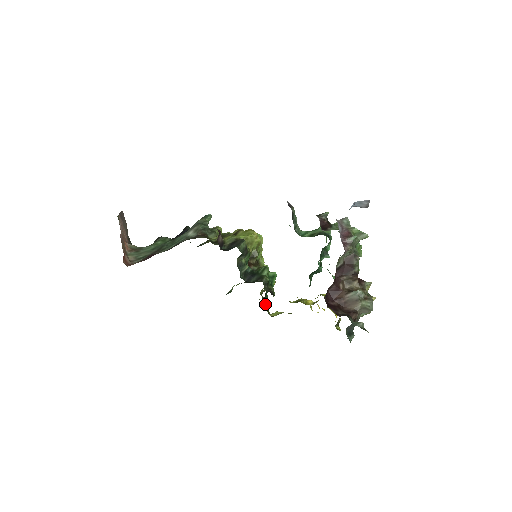
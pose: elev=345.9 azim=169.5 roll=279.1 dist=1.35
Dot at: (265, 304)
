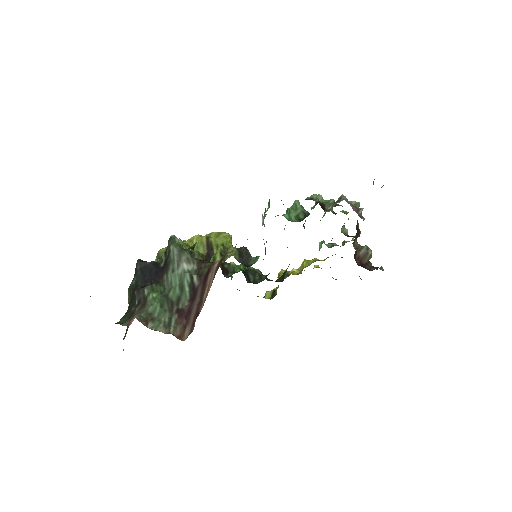
Dot at: occluded
